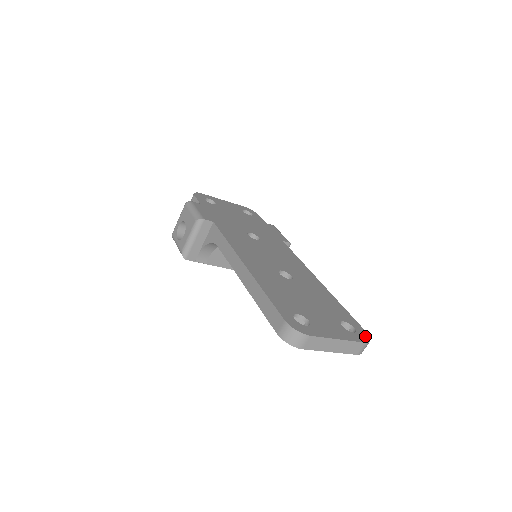
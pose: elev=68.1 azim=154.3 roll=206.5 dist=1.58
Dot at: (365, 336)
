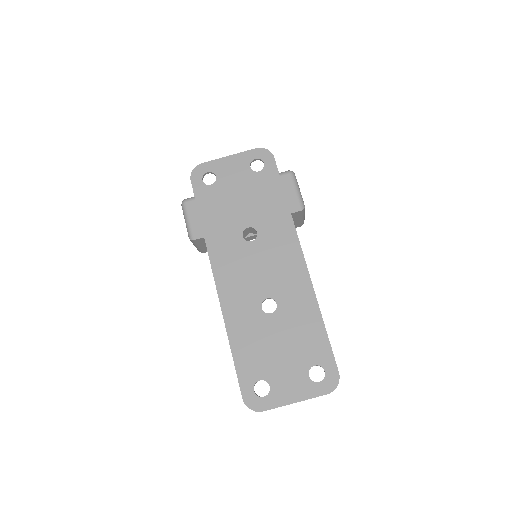
Dot at: (333, 382)
